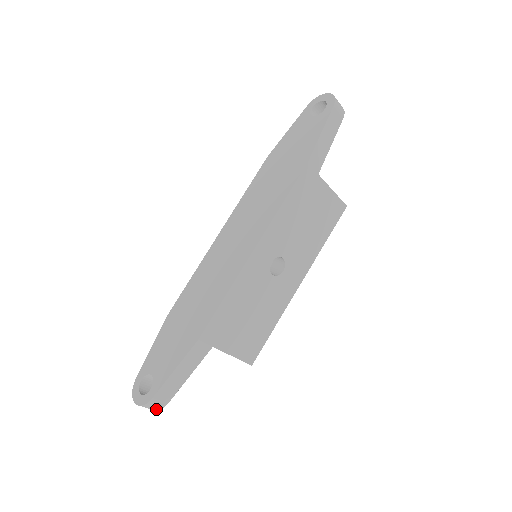
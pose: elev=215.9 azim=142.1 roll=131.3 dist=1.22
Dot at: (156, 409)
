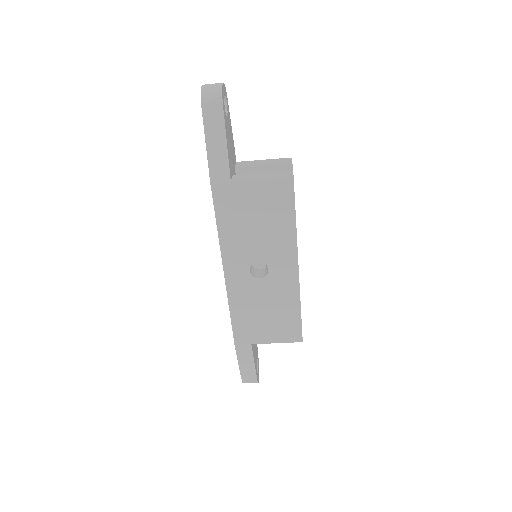
Dot at: occluded
